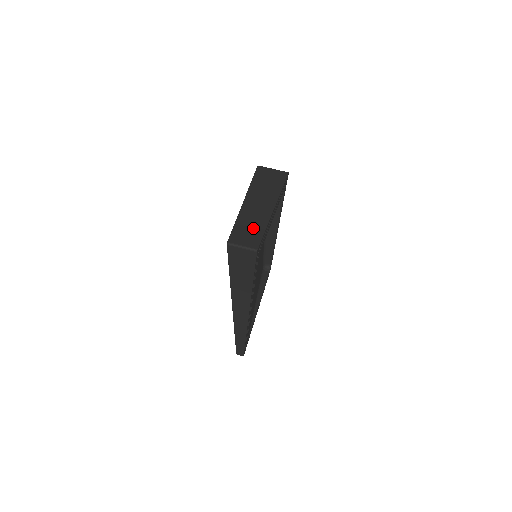
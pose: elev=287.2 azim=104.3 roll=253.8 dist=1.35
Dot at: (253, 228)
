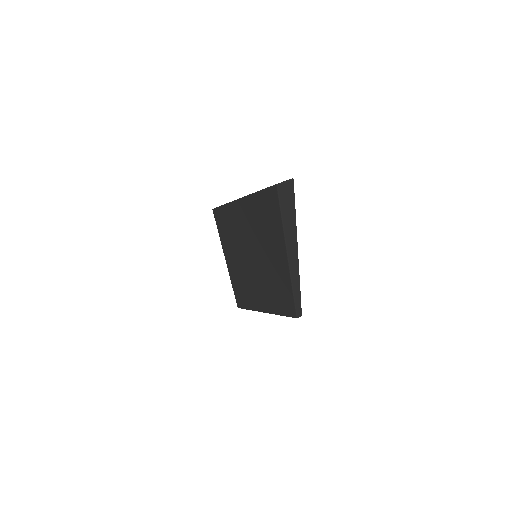
Dot at: occluded
